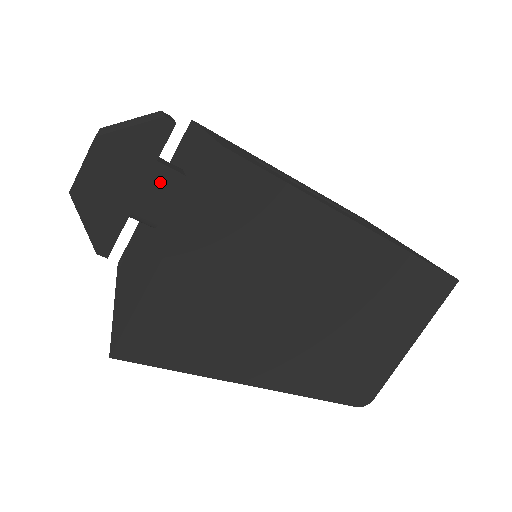
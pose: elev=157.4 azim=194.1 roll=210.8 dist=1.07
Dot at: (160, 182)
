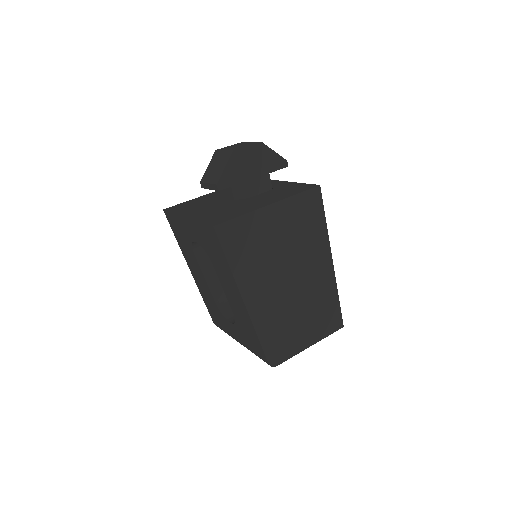
Dot at: (263, 182)
